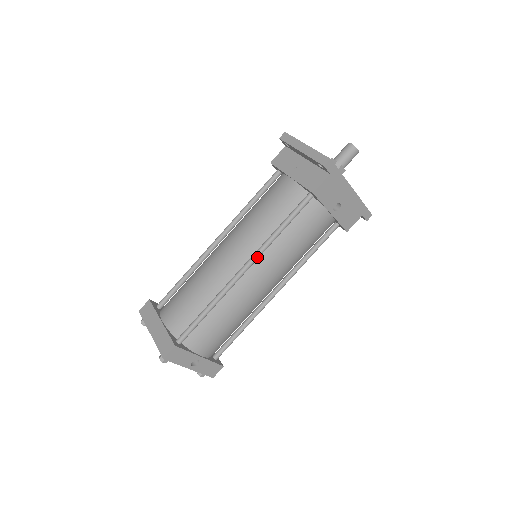
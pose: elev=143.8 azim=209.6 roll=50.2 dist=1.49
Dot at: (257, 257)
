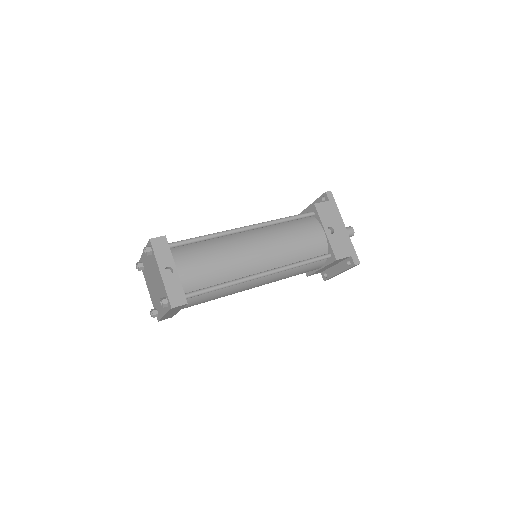
Dot at: (260, 224)
